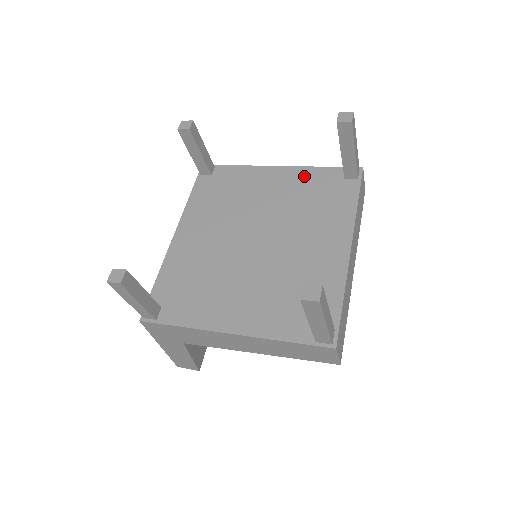
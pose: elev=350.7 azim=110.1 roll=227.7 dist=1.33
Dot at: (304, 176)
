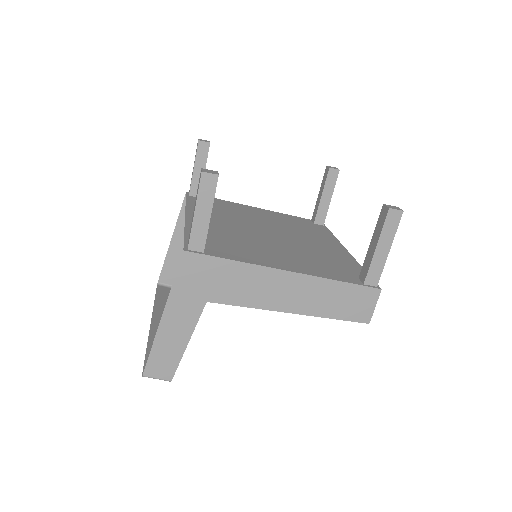
Dot at: (282, 216)
